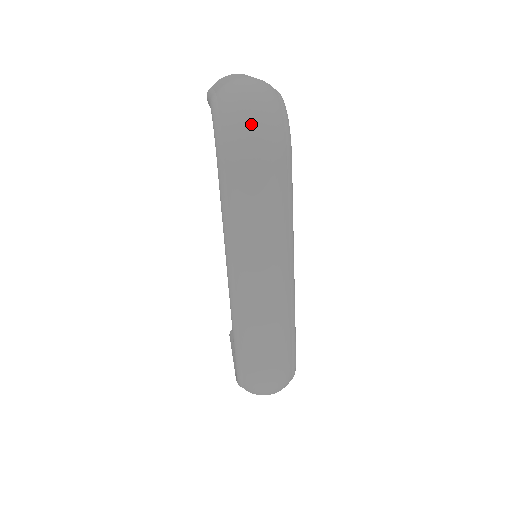
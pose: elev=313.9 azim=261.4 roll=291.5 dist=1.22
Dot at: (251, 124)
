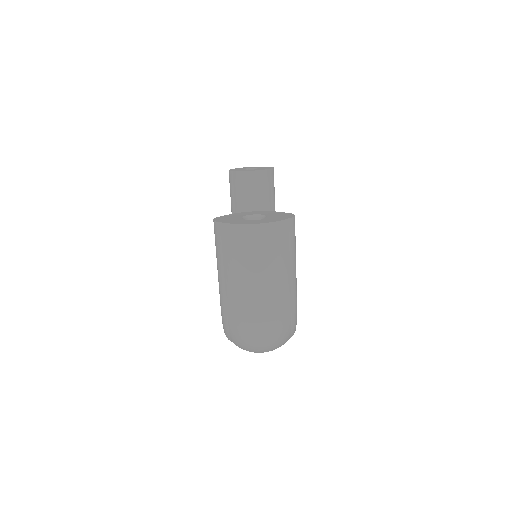
Dot at: occluded
